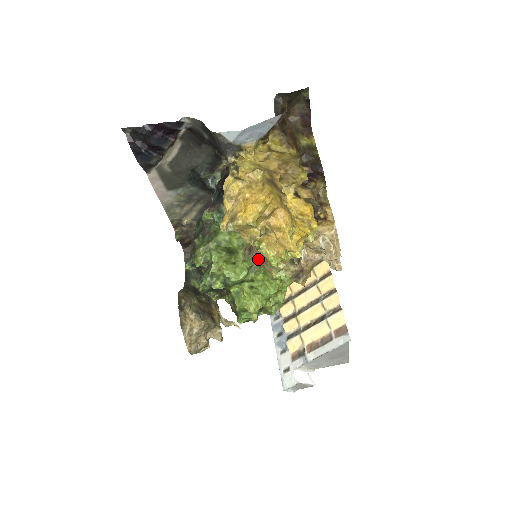
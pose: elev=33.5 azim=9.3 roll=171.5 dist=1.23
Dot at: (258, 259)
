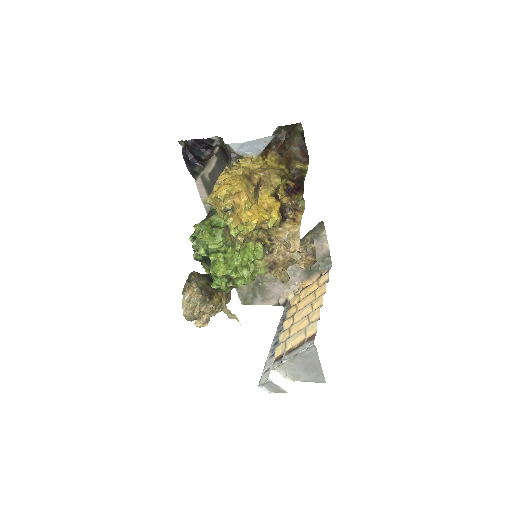
Dot at: (229, 234)
